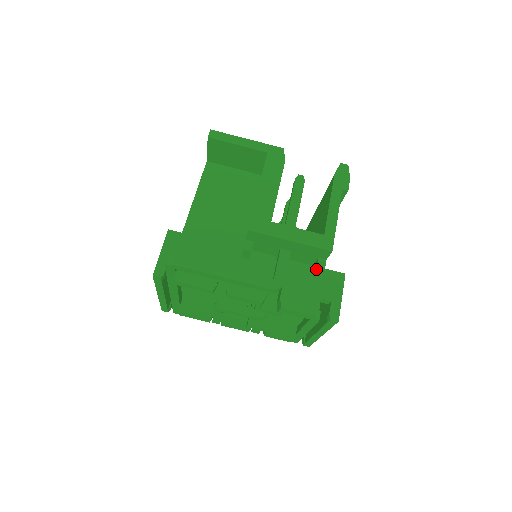
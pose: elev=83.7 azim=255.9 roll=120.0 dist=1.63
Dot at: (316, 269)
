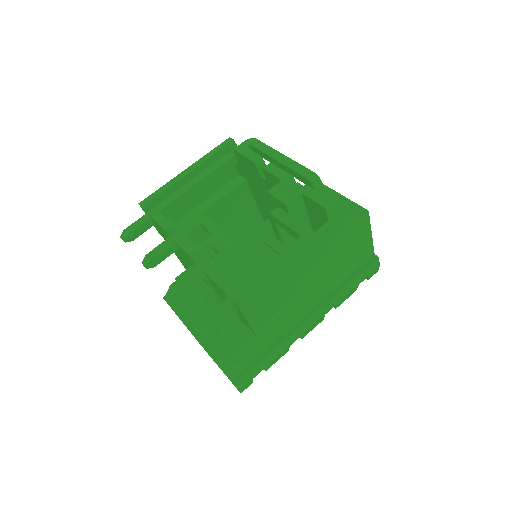
Dot at: occluded
